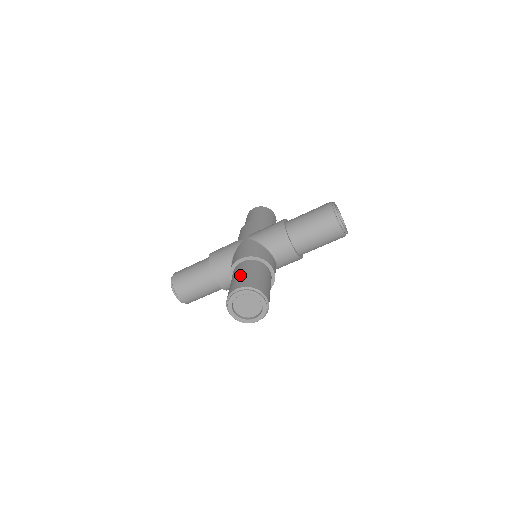
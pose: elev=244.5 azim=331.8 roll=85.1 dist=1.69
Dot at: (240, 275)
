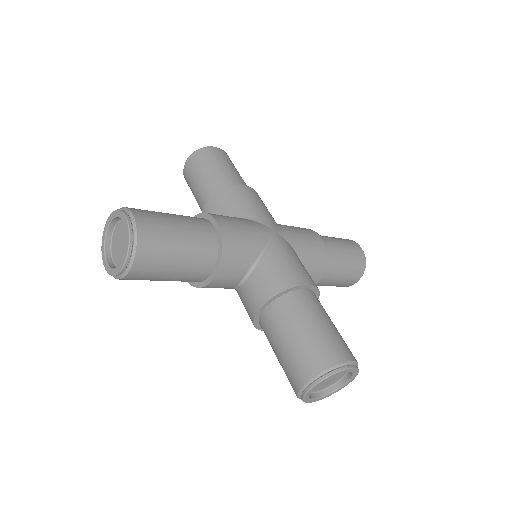
Dot at: (173, 222)
